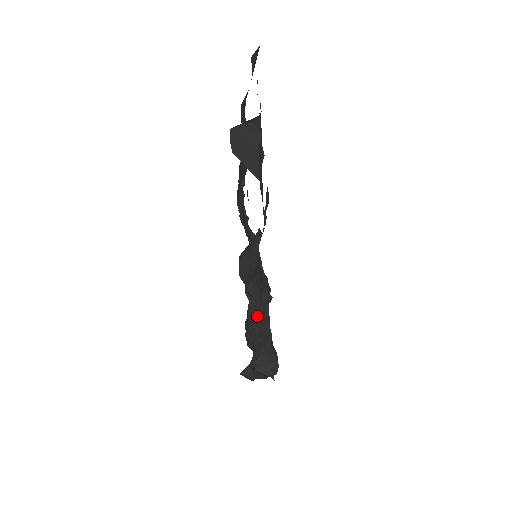
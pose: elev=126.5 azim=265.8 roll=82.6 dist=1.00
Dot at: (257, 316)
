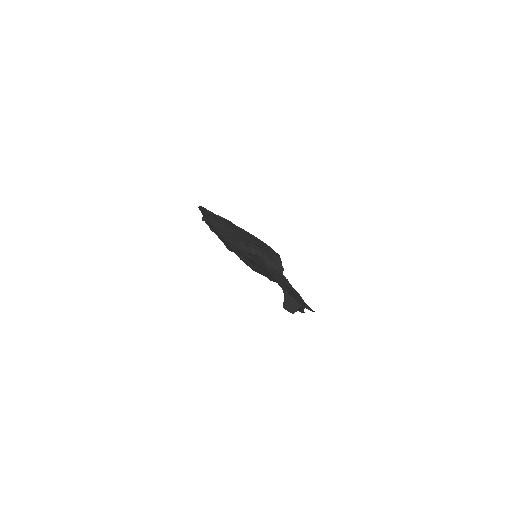
Dot at: (304, 302)
